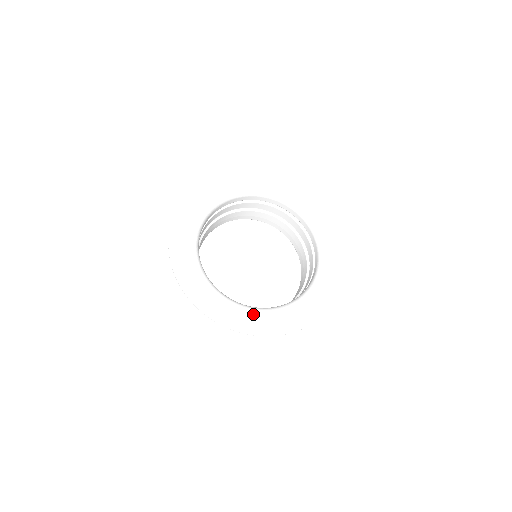
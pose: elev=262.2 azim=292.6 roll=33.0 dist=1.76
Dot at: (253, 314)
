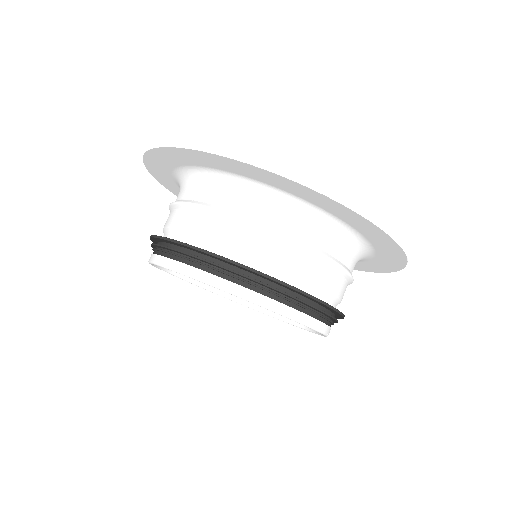
Dot at: (302, 198)
